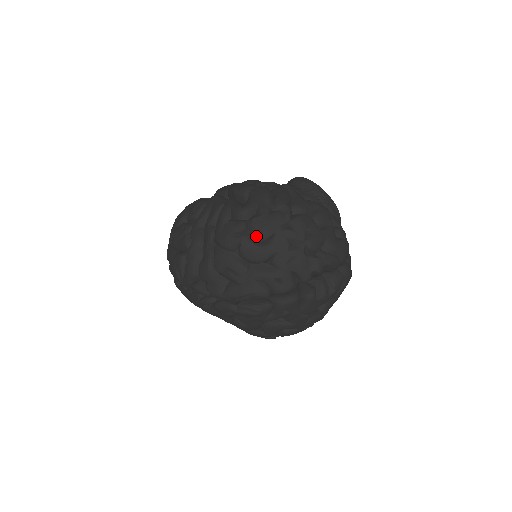
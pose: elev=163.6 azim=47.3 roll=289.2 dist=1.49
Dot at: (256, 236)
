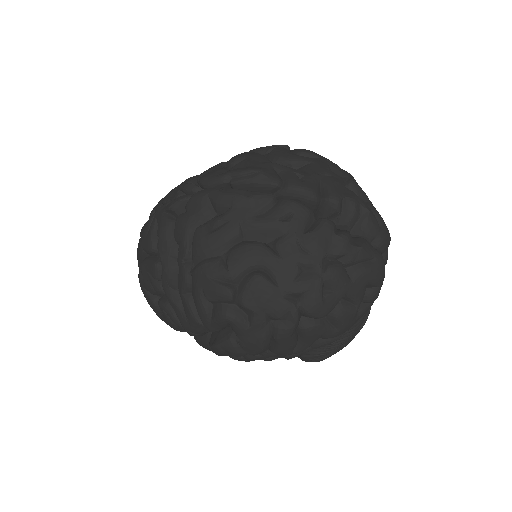
Dot at: (297, 149)
